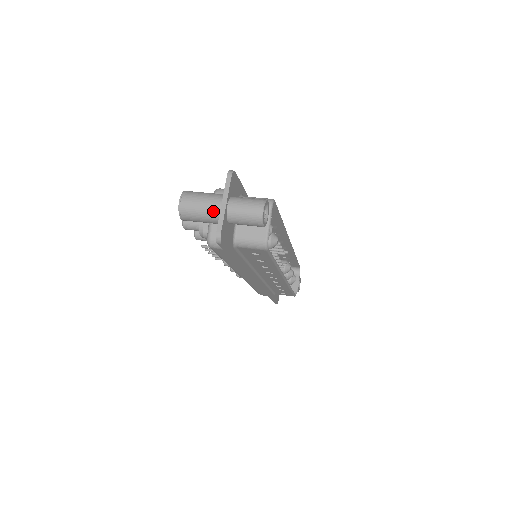
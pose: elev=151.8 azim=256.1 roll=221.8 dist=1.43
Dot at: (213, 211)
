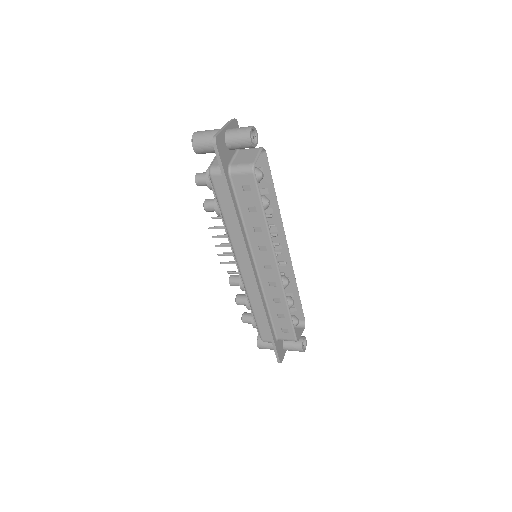
Dot at: occluded
